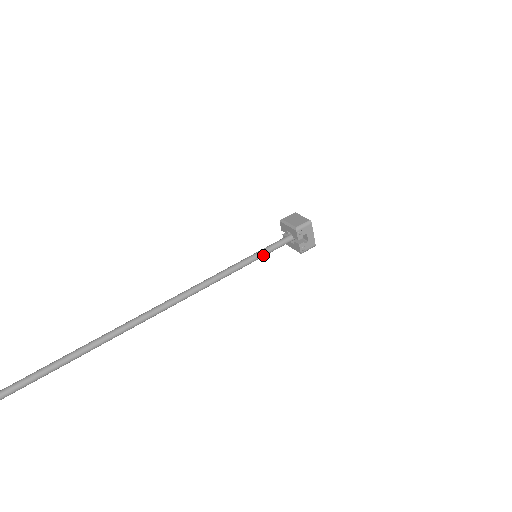
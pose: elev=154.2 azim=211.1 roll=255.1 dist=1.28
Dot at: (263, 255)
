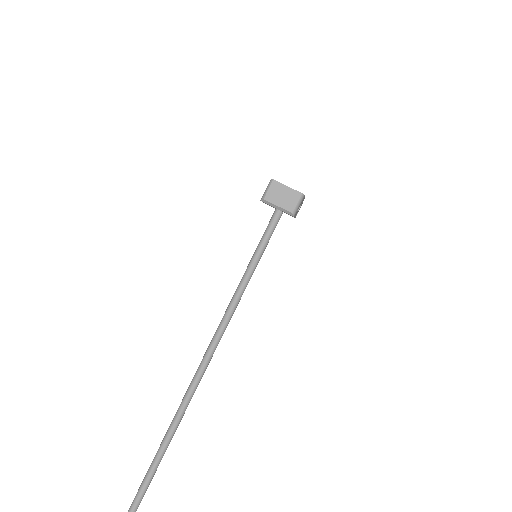
Dot at: (263, 252)
